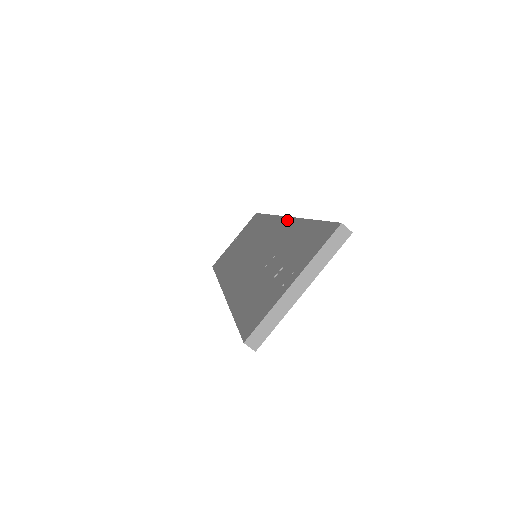
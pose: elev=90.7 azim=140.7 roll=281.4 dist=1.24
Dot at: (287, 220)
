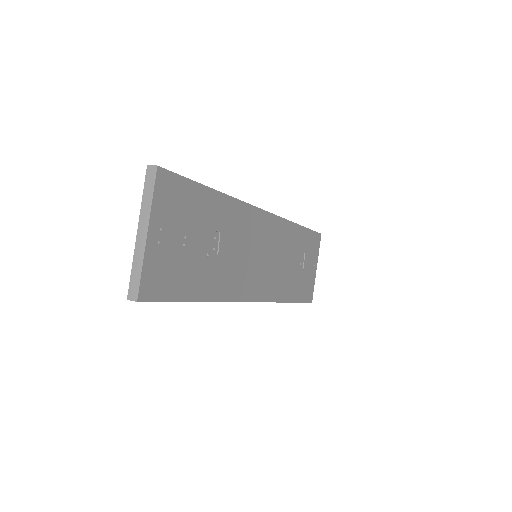
Dot at: occluded
